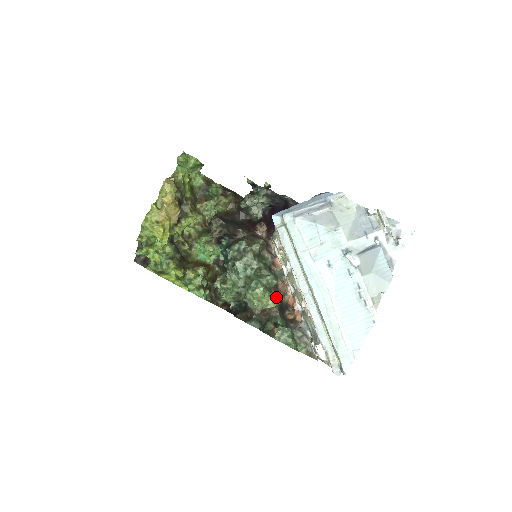
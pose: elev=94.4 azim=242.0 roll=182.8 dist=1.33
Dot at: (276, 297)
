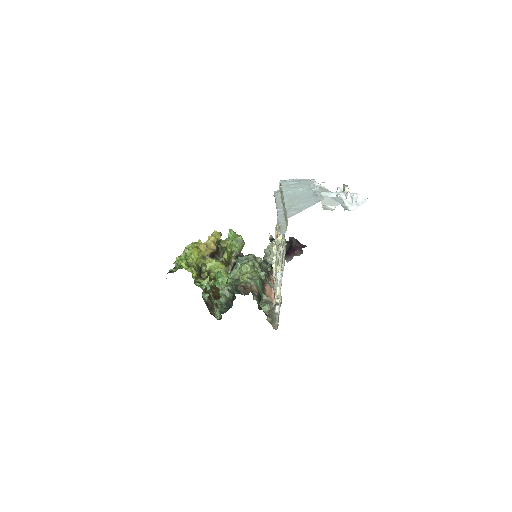
Dot at: occluded
